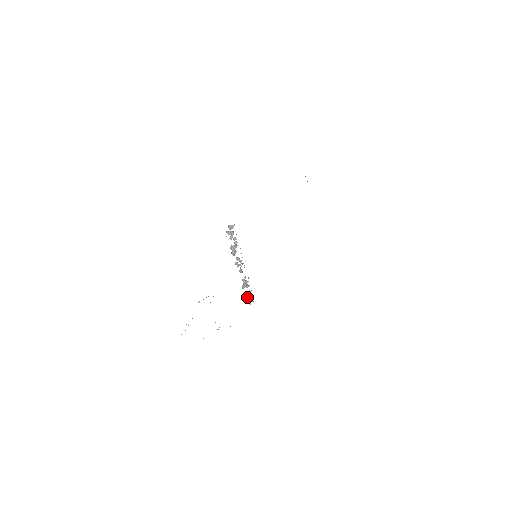
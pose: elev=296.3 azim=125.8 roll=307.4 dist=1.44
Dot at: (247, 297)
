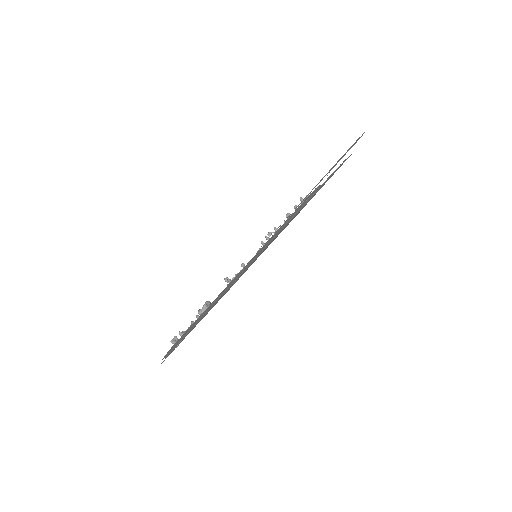
Dot at: (294, 206)
